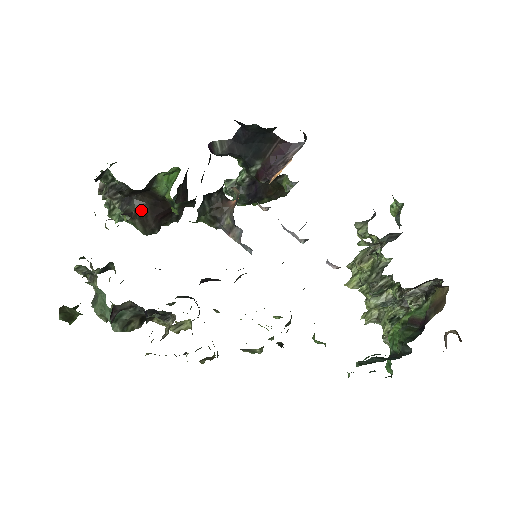
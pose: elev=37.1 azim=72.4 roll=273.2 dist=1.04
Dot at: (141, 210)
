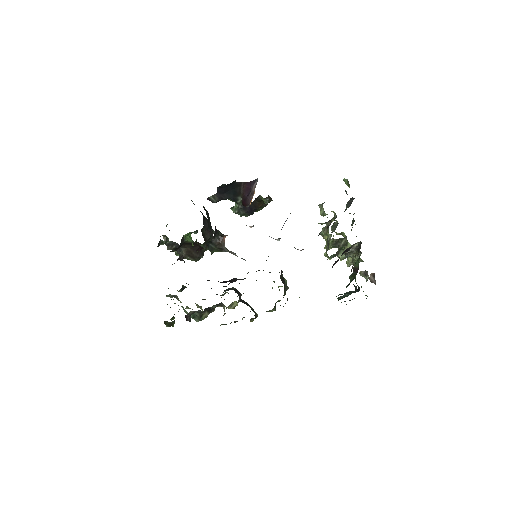
Dot at: (187, 252)
